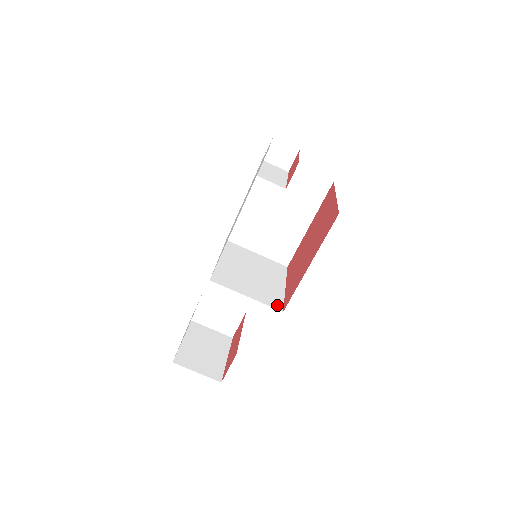
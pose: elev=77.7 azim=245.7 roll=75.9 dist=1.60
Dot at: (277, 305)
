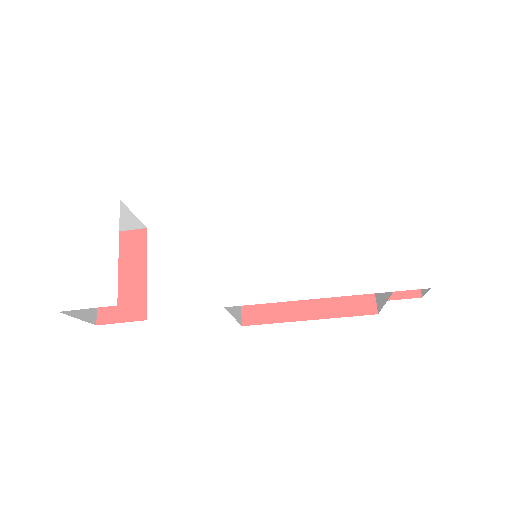
Dot at: (240, 316)
